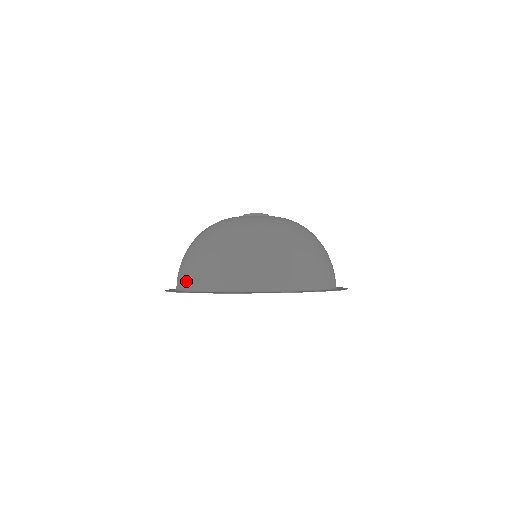
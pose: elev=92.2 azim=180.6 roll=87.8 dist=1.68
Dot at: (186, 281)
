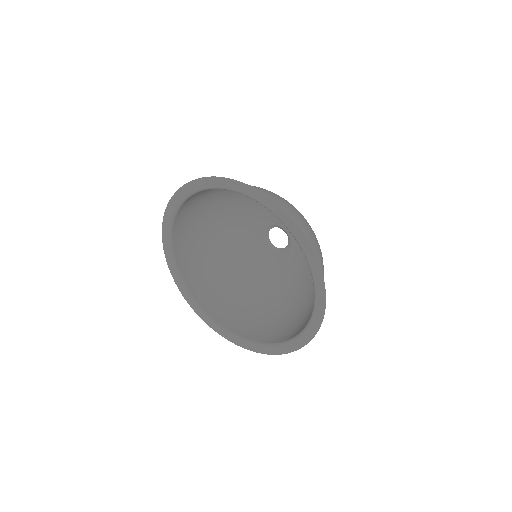
Dot at: occluded
